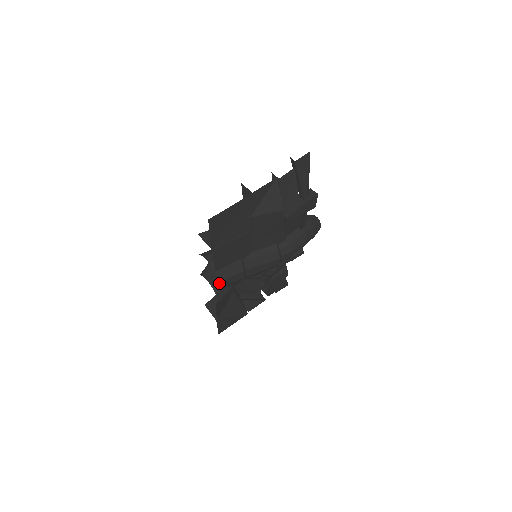
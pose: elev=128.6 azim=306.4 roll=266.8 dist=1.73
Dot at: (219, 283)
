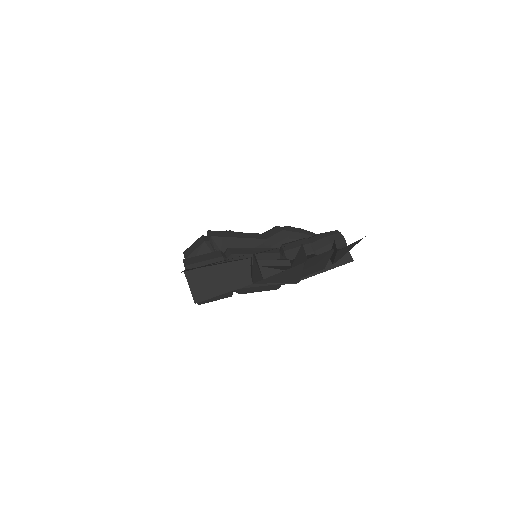
Dot at: (198, 304)
